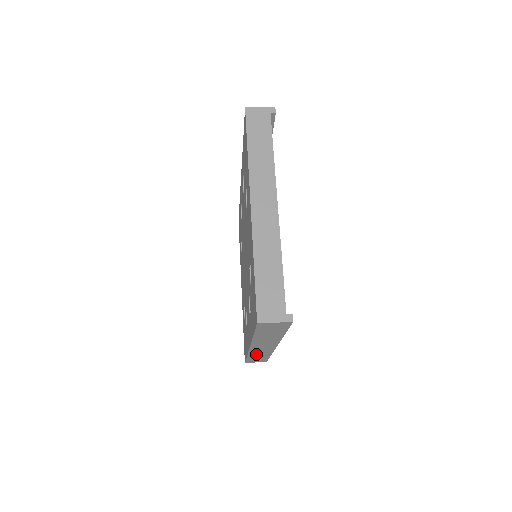
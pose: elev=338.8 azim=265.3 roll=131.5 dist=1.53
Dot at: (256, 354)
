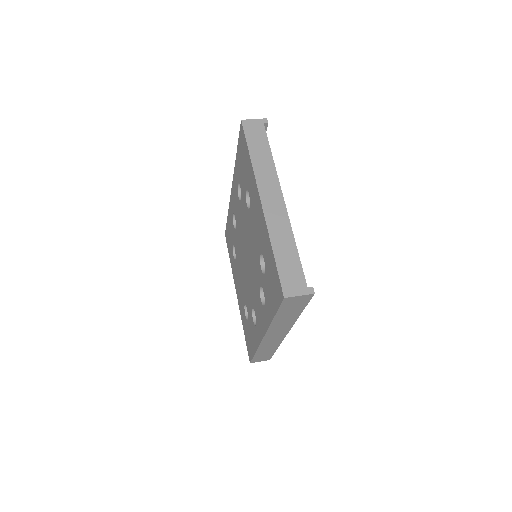
Dot at: (265, 348)
